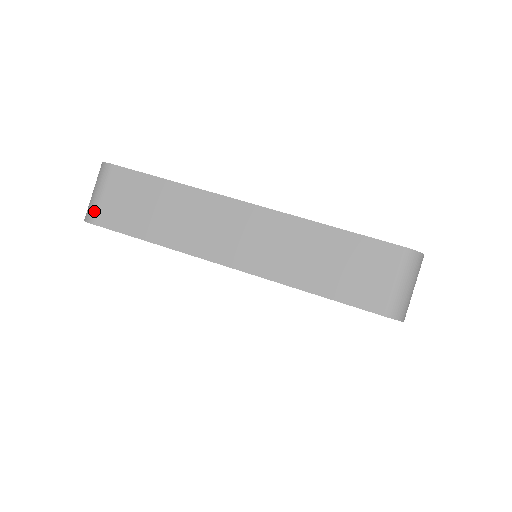
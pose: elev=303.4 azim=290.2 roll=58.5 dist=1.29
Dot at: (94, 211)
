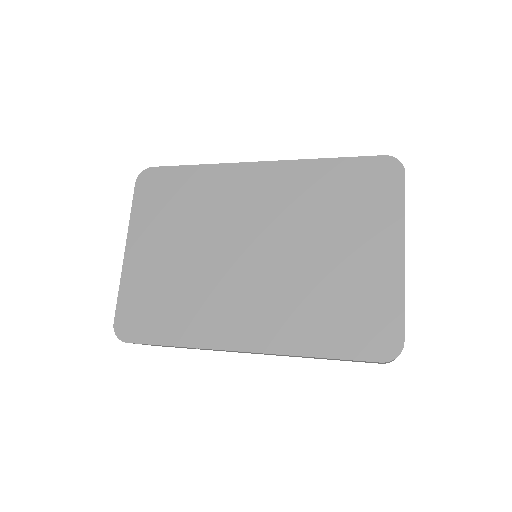
Dot at: occluded
